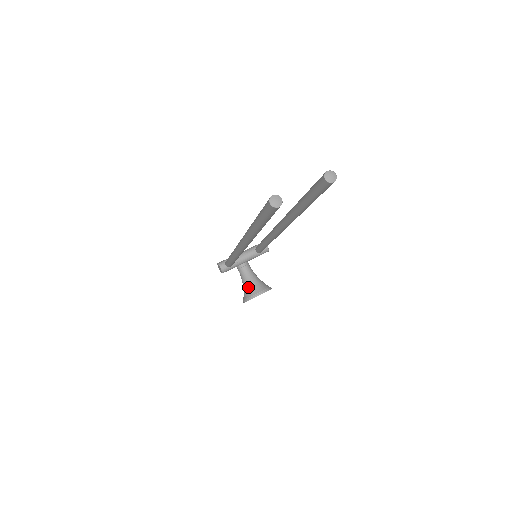
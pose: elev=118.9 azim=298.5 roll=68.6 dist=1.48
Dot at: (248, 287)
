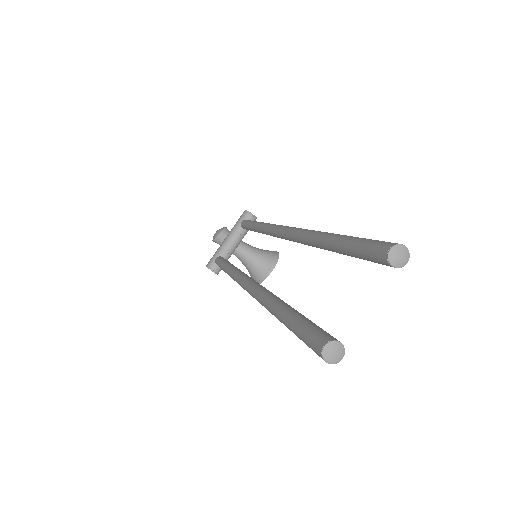
Dot at: (252, 268)
